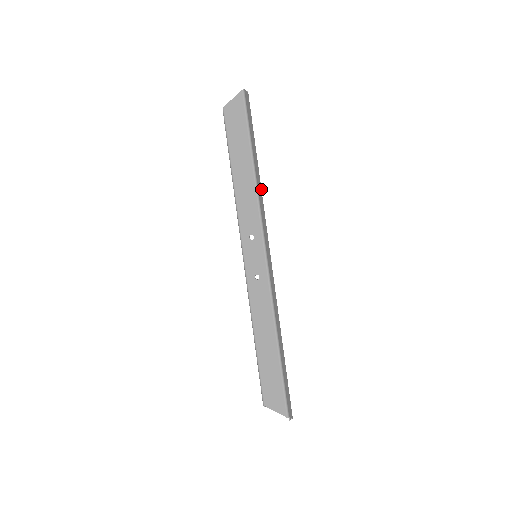
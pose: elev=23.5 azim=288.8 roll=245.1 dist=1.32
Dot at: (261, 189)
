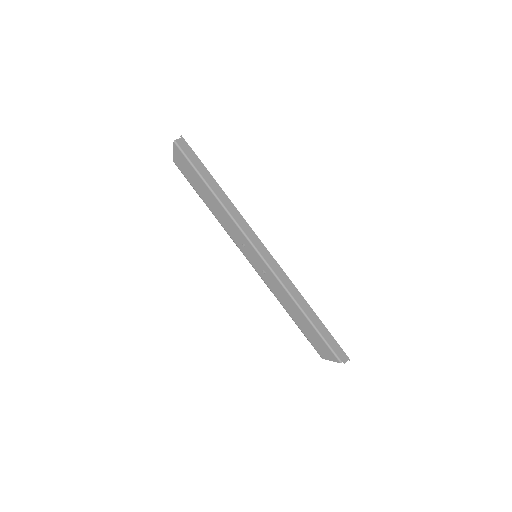
Dot at: (233, 204)
